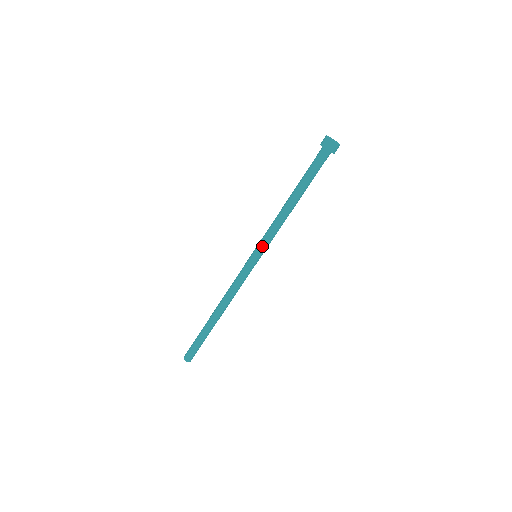
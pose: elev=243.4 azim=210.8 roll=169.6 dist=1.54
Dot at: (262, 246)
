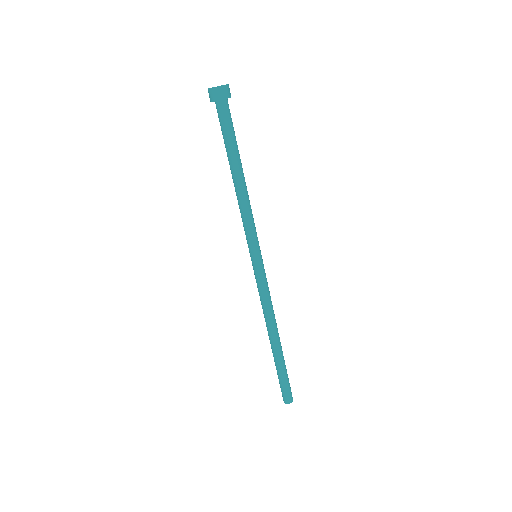
Dot at: (255, 241)
